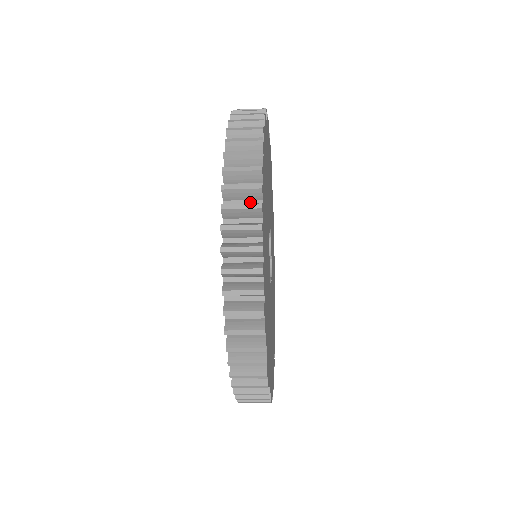
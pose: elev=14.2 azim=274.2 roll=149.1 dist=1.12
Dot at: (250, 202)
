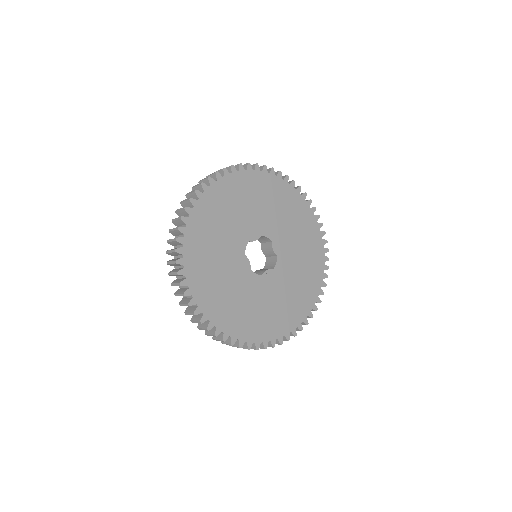
Dot at: (181, 236)
